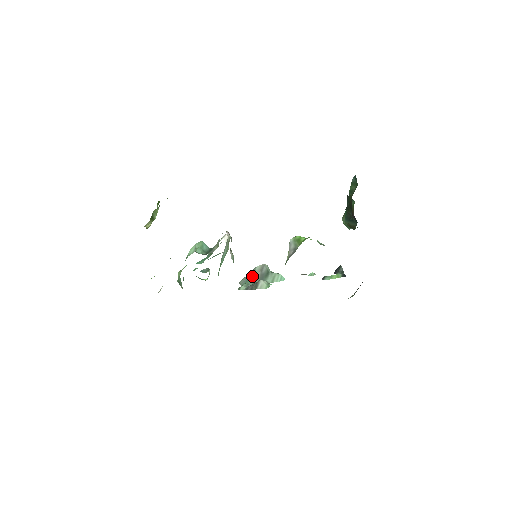
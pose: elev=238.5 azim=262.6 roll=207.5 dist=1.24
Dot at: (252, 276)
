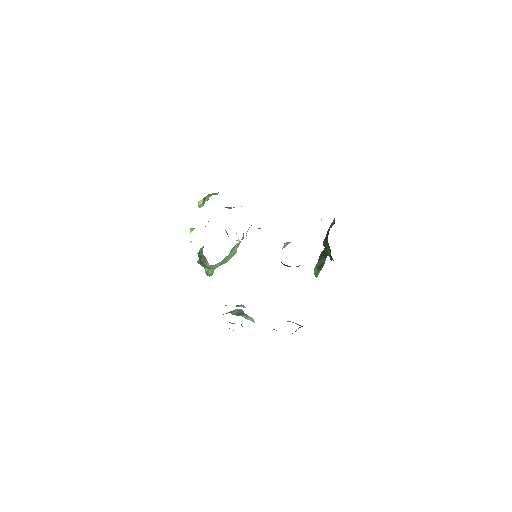
Dot at: (231, 311)
